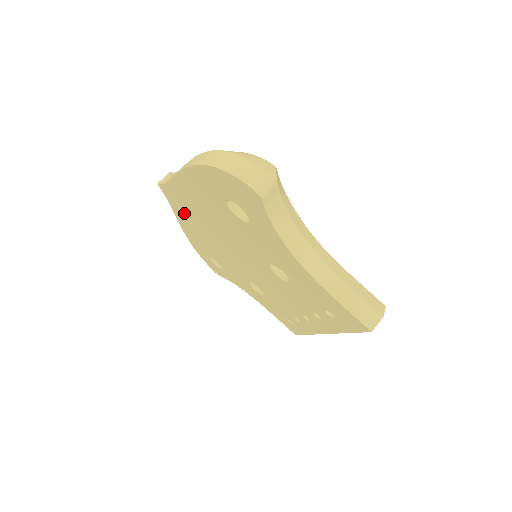
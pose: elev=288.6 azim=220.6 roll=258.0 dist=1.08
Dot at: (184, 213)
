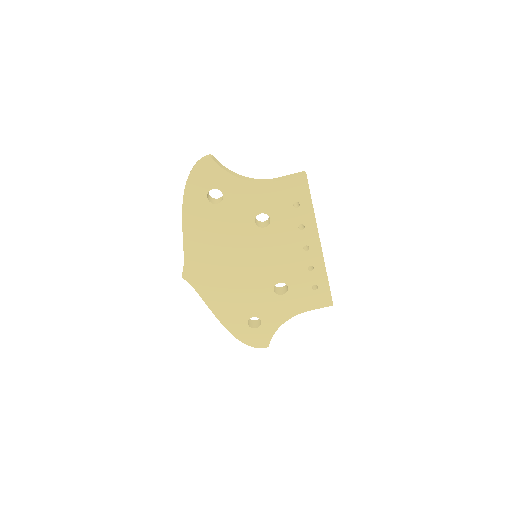
Dot at: (207, 282)
